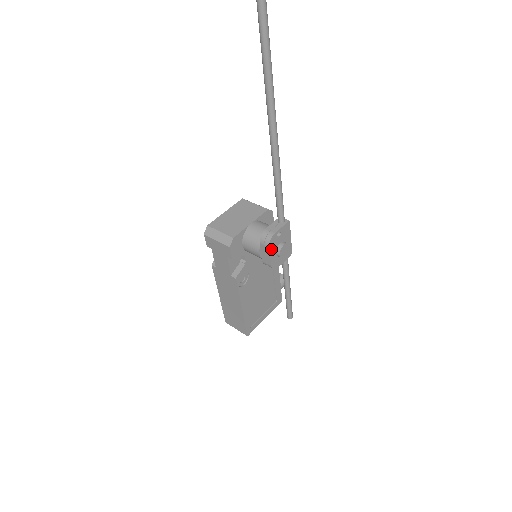
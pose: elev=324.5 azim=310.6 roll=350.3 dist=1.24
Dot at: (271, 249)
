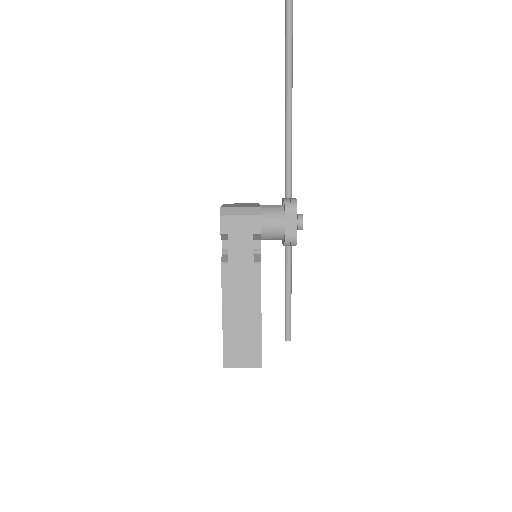
Dot at: (296, 215)
